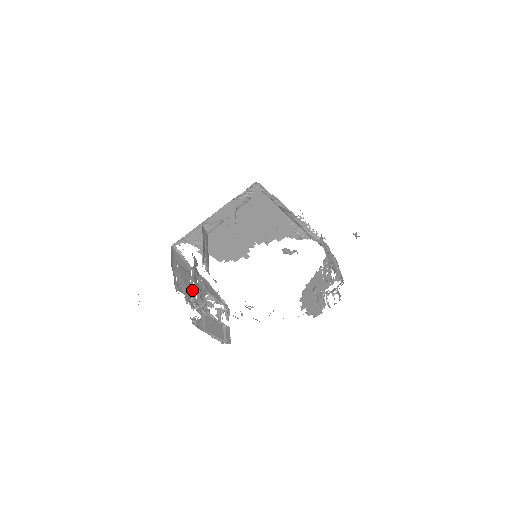
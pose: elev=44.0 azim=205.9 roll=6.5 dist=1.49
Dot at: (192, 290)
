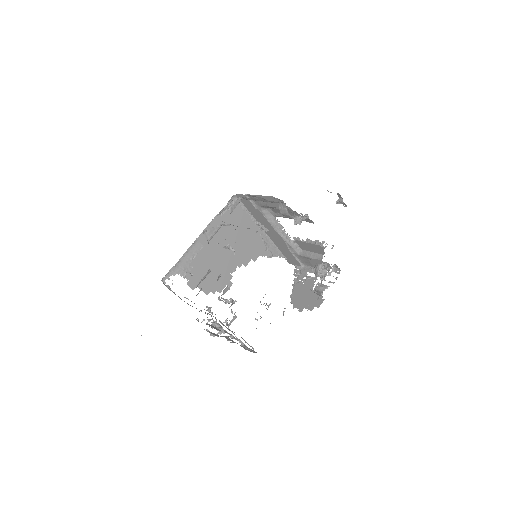
Dot at: occluded
